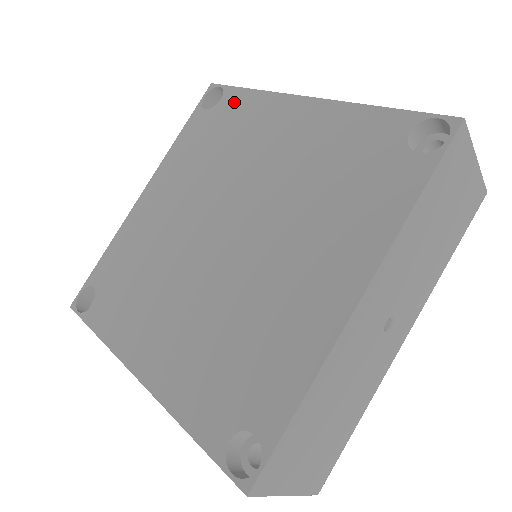
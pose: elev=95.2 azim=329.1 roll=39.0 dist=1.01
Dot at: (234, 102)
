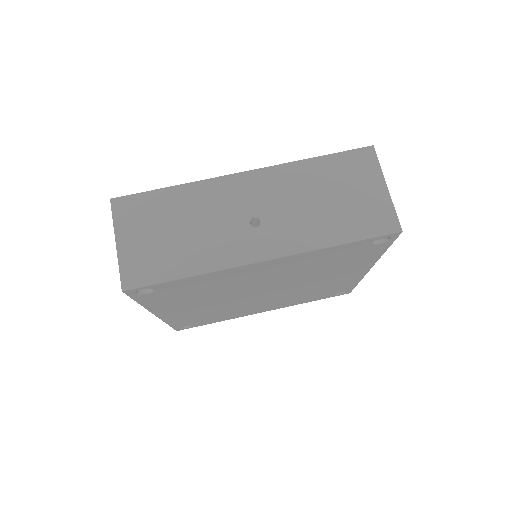
Dot at: occluded
